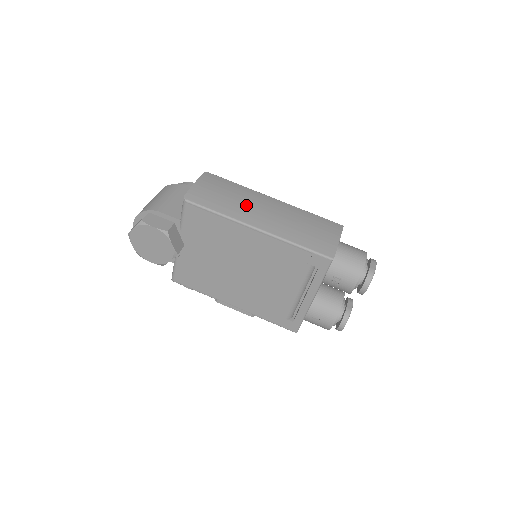
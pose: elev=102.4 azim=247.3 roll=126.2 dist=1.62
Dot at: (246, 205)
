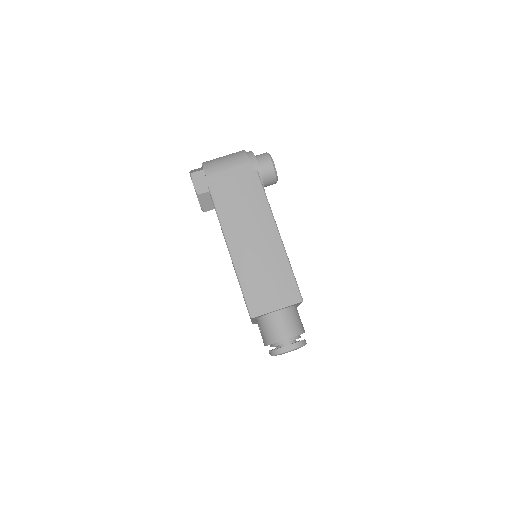
Dot at: (245, 224)
